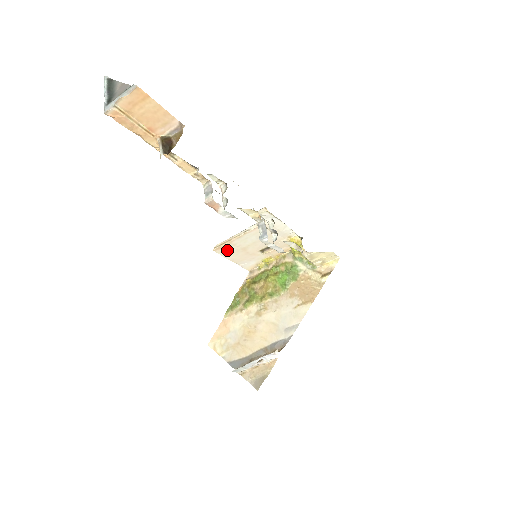
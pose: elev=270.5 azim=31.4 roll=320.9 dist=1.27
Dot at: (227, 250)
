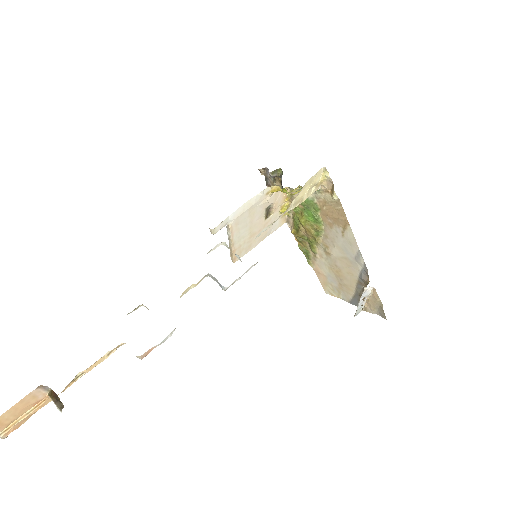
Dot at: (242, 251)
